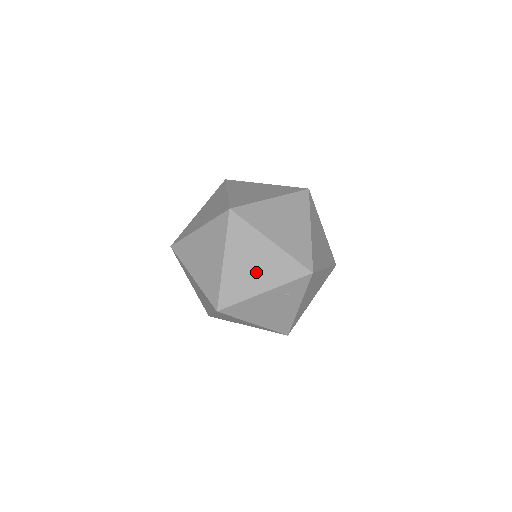
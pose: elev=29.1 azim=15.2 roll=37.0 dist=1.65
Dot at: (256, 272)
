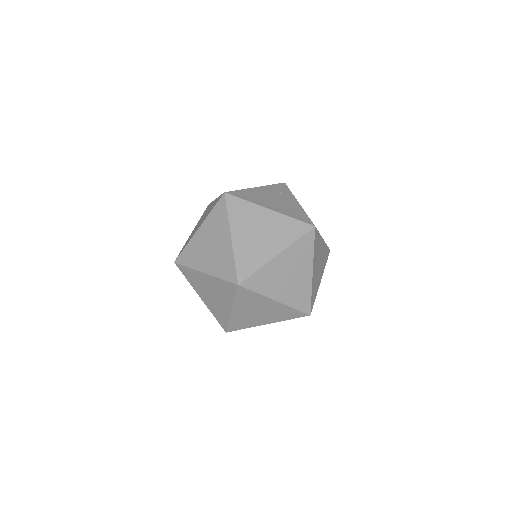
Dot at: occluded
